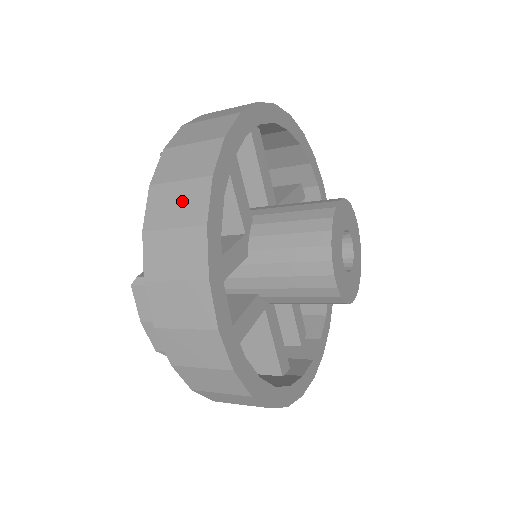
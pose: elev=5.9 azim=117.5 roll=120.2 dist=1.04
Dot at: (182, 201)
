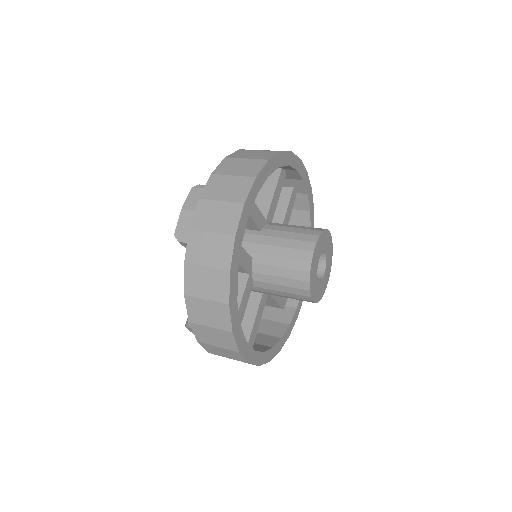
Dot at: (212, 313)
